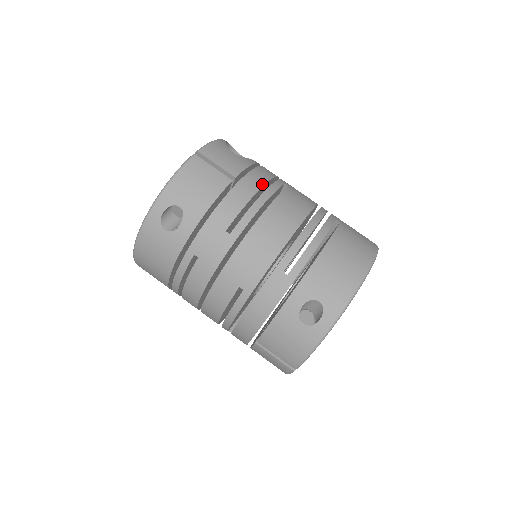
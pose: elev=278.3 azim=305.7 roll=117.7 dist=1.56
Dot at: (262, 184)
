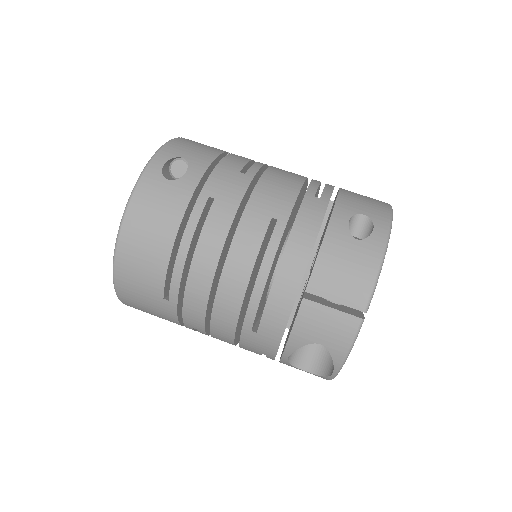
Dot at: occluded
